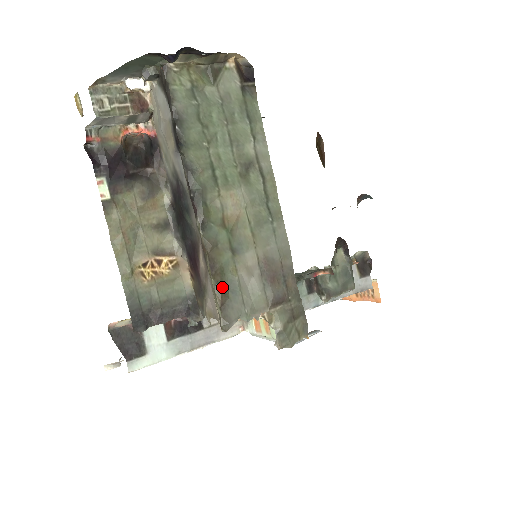
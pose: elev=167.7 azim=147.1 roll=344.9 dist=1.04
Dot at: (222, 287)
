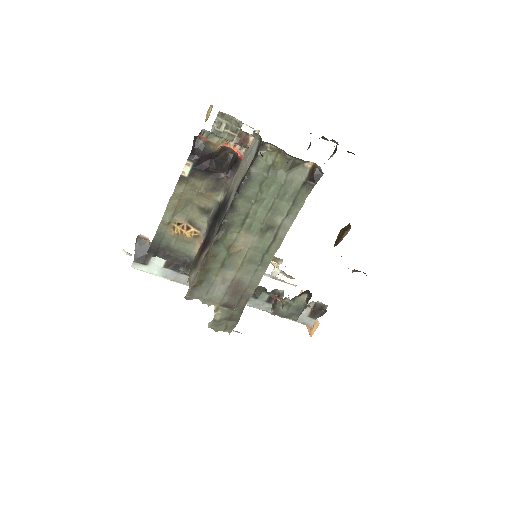
Dot at: (201, 278)
